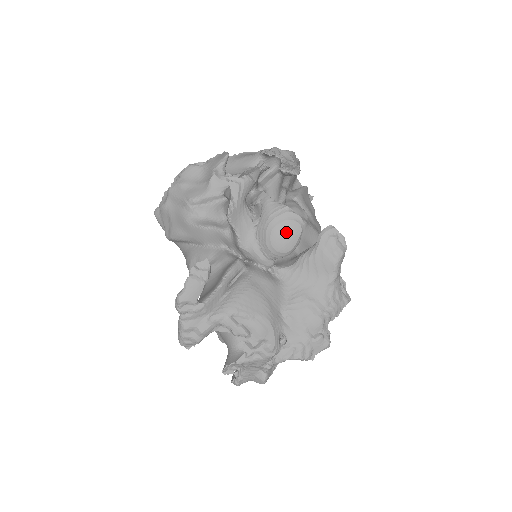
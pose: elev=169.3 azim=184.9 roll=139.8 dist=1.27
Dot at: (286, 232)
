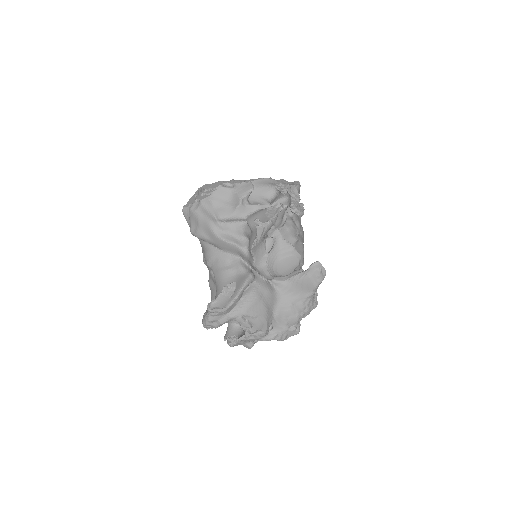
Dot at: (289, 264)
